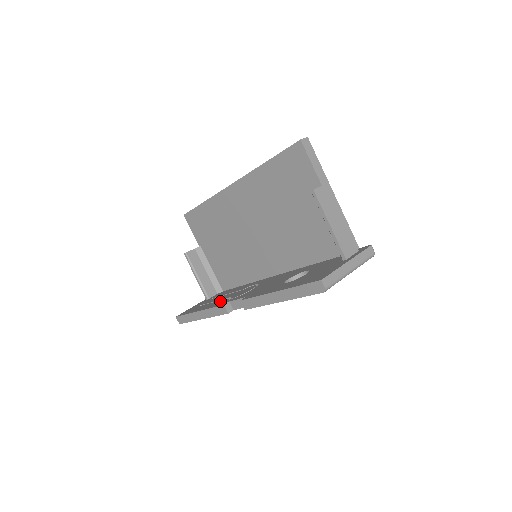
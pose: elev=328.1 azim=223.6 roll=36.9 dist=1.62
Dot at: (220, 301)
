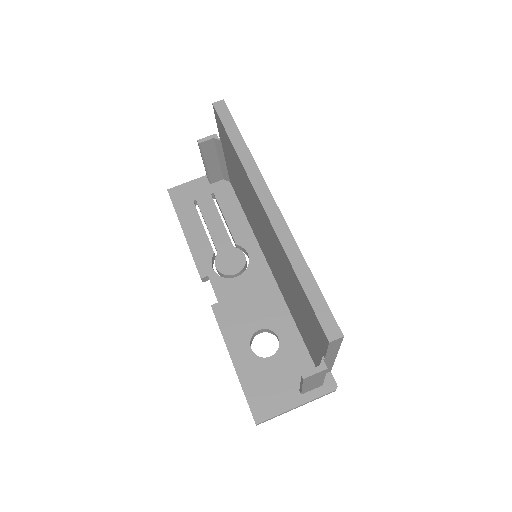
Dot at: (206, 246)
